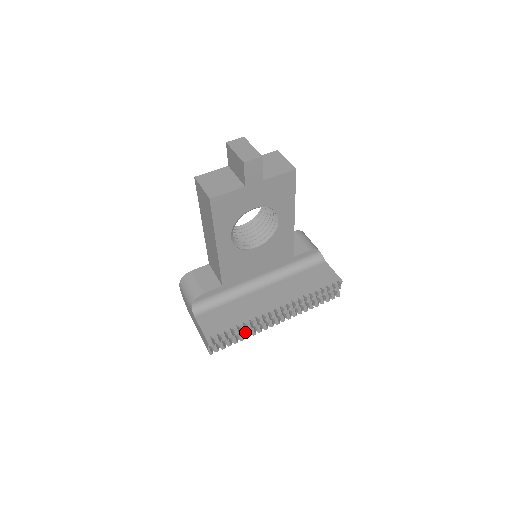
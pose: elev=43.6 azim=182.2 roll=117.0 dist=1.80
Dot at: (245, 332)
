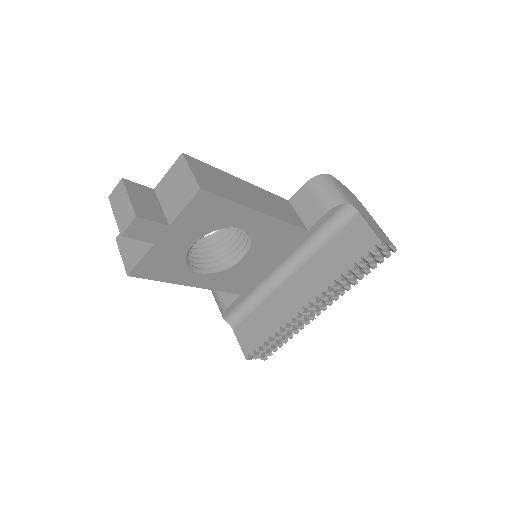
Dot at: (287, 334)
